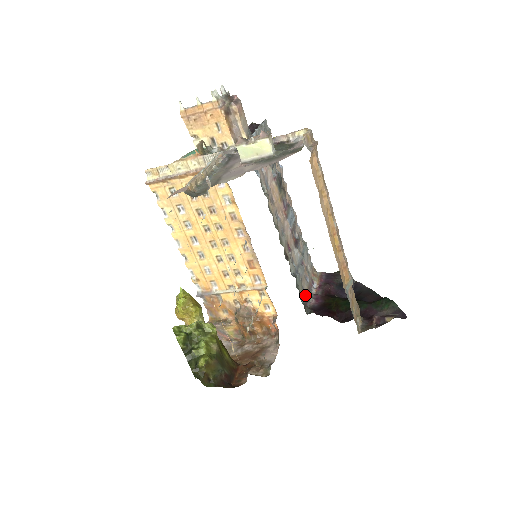
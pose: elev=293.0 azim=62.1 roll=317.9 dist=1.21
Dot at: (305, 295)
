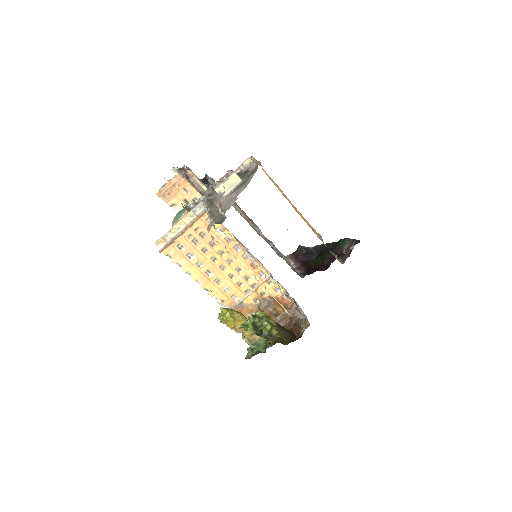
Dot at: (293, 269)
